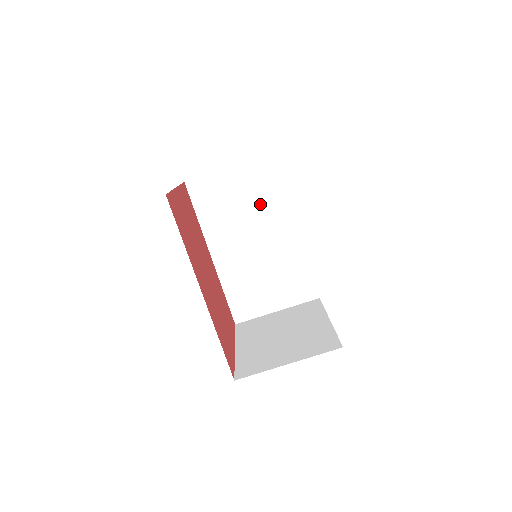
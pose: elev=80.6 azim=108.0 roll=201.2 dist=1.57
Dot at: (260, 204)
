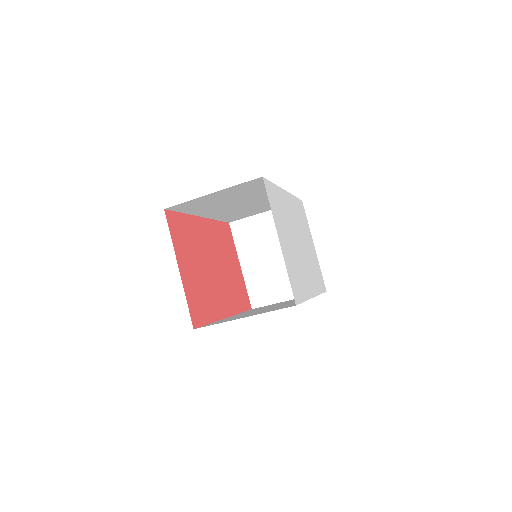
Dot at: (247, 194)
